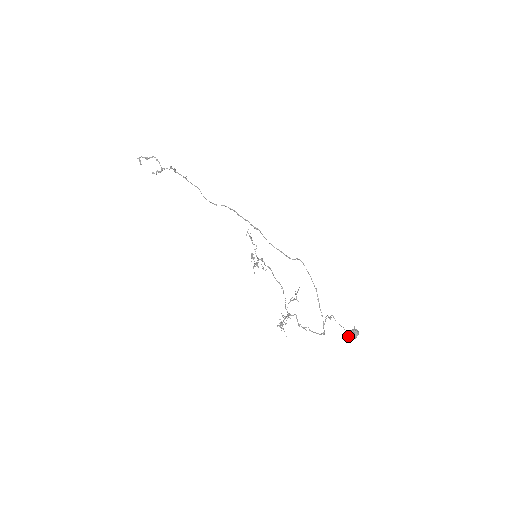
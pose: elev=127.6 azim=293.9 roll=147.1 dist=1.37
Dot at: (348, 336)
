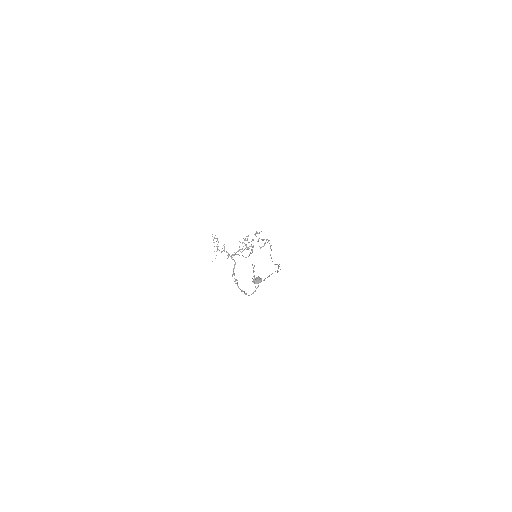
Dot at: occluded
